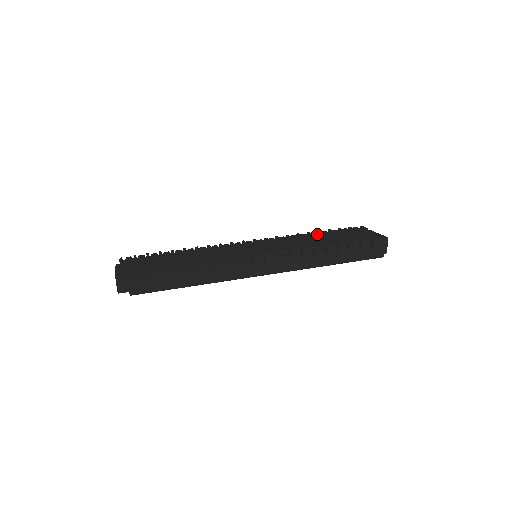
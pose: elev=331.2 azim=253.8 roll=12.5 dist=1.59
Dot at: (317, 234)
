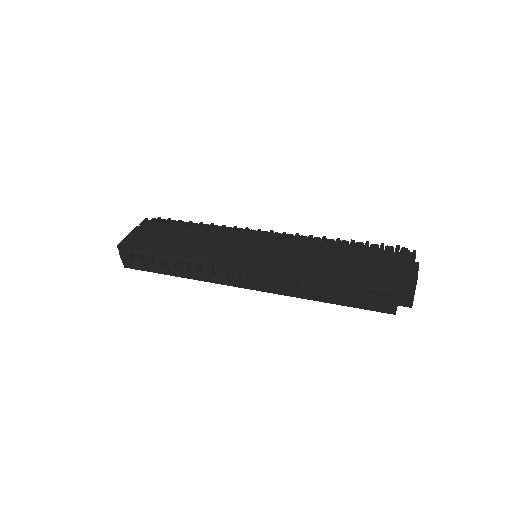
Dot at: (341, 247)
